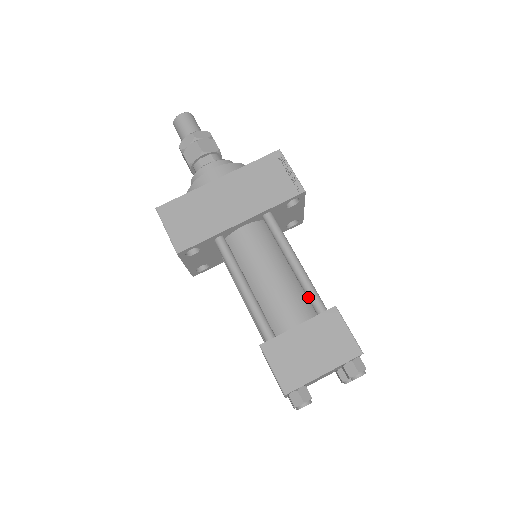
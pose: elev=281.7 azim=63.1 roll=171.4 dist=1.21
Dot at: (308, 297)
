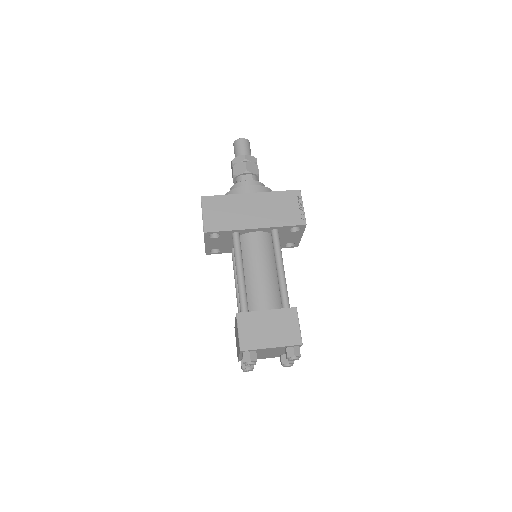
Dot at: (281, 295)
